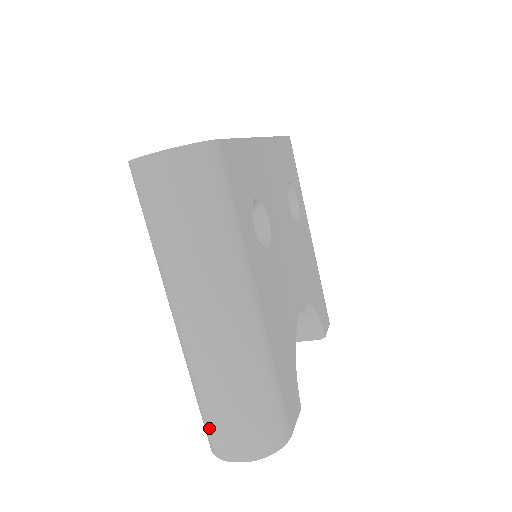
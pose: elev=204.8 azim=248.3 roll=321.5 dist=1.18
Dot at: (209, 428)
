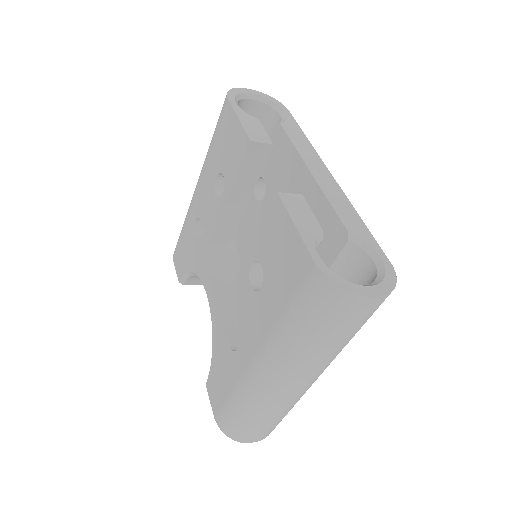
Dot at: (244, 429)
